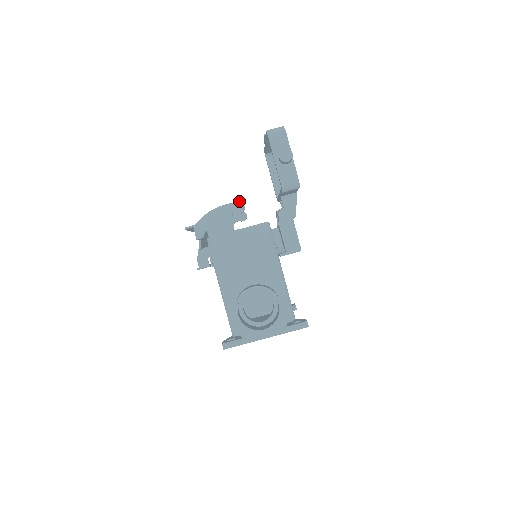
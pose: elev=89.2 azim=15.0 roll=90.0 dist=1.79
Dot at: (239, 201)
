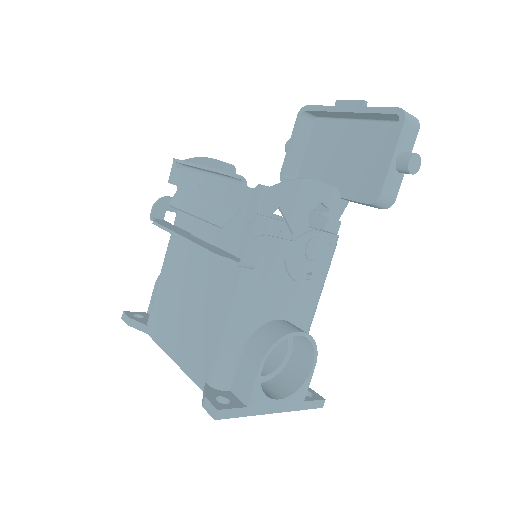
Dot at: occluded
